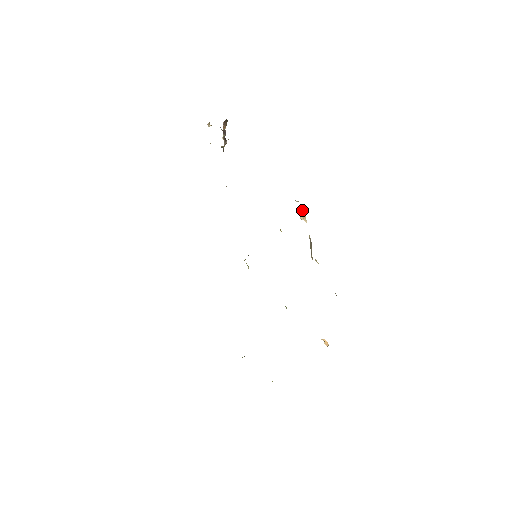
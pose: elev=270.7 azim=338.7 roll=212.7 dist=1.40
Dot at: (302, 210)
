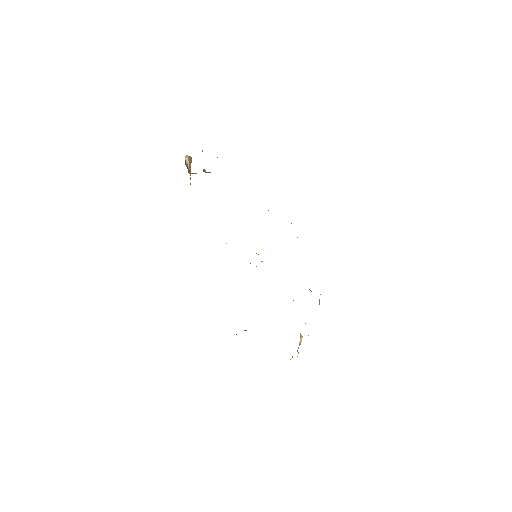
Dot at: occluded
